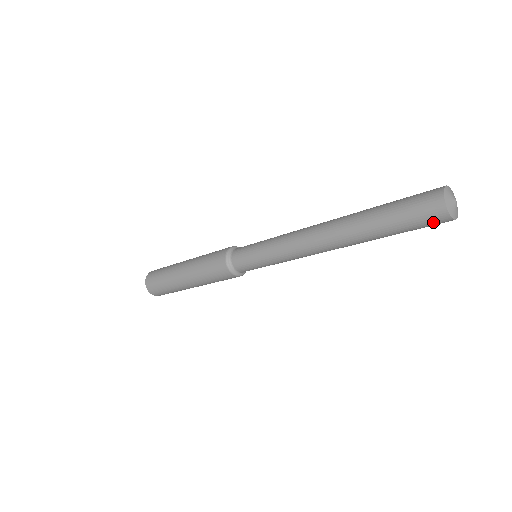
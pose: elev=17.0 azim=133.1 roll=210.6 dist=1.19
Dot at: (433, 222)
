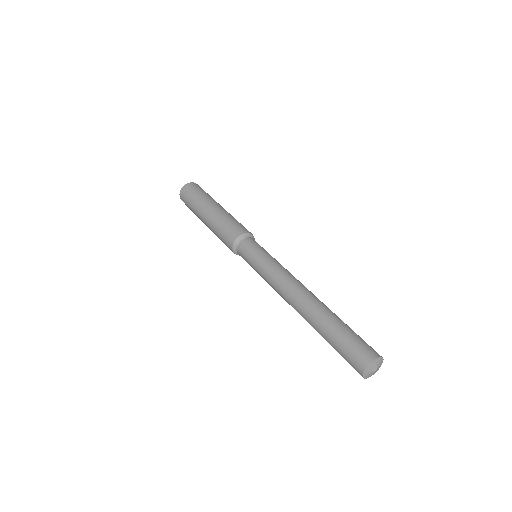
Dot at: occluded
